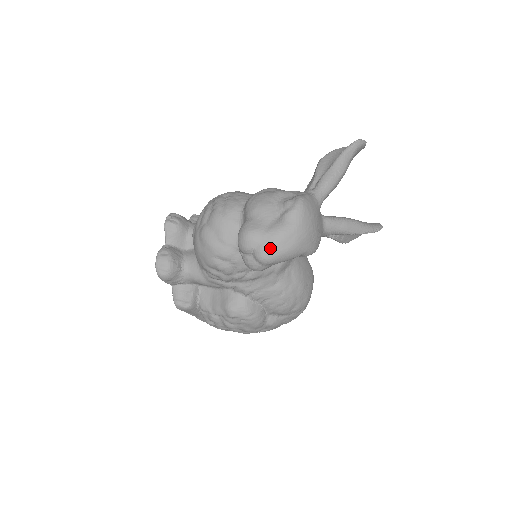
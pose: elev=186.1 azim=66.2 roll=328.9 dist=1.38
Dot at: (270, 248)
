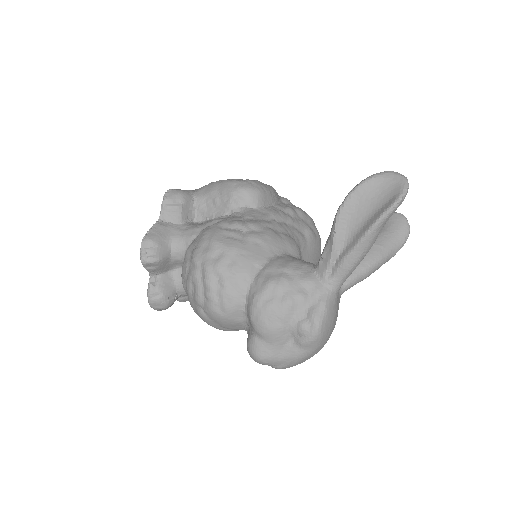
Dot at: (286, 367)
